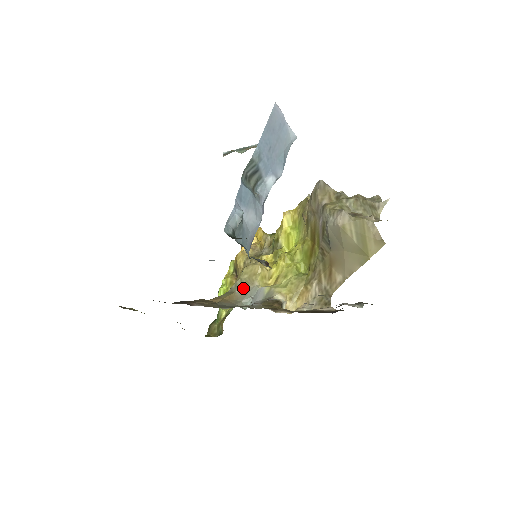
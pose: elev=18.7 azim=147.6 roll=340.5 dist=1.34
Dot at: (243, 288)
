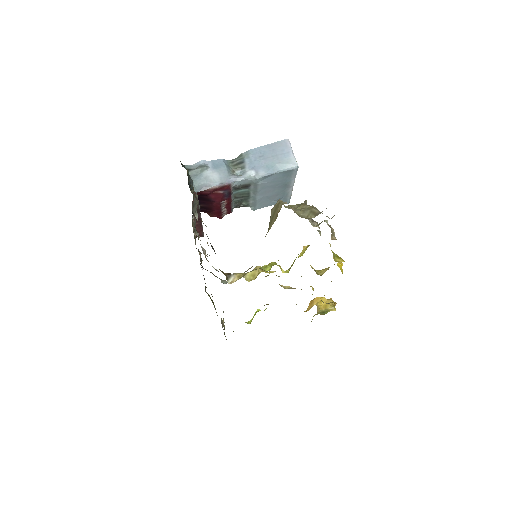
Dot at: occluded
